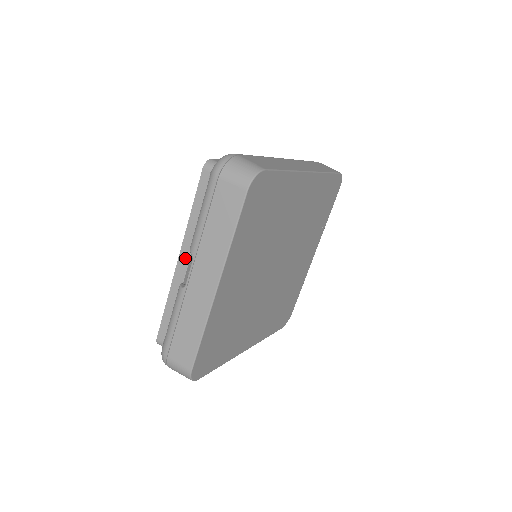
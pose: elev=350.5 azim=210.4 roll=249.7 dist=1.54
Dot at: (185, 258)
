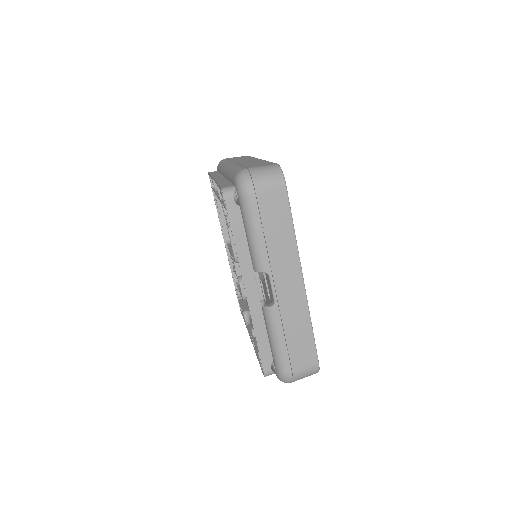
Dot at: (251, 285)
